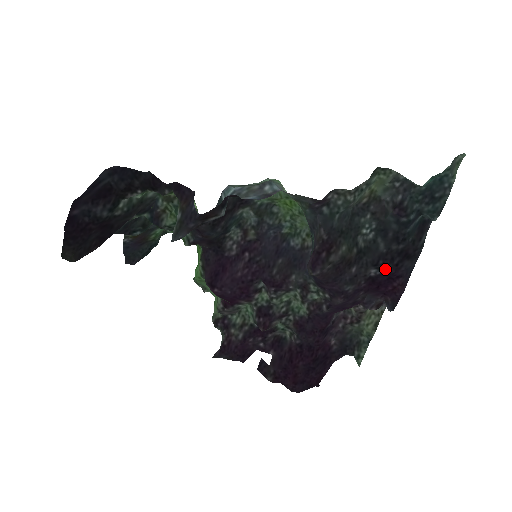
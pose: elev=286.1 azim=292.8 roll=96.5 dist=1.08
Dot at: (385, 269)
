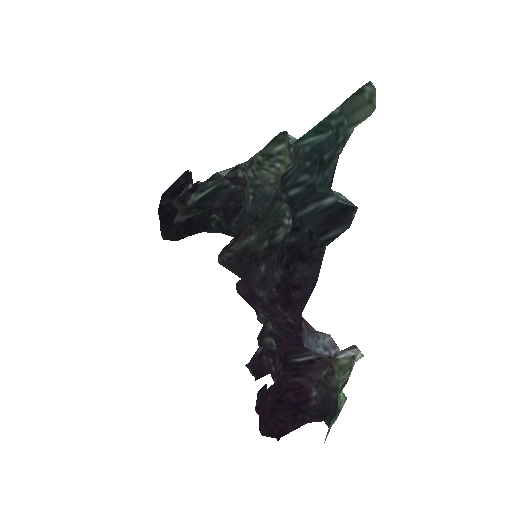
Dot at: (279, 271)
